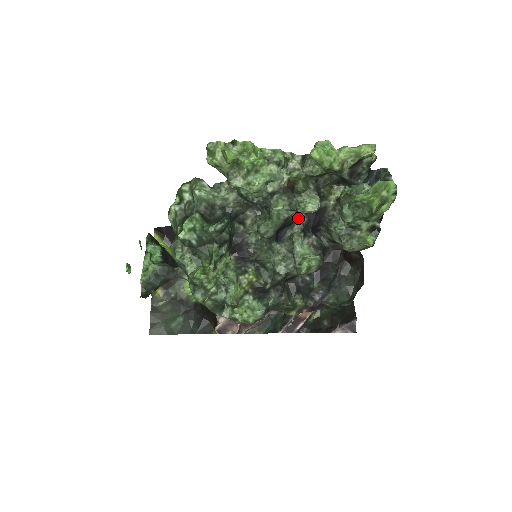
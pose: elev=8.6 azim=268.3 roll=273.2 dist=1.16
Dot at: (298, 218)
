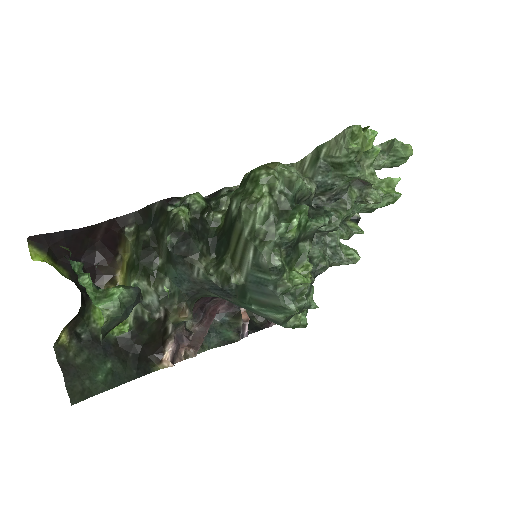
Dot at: occluded
